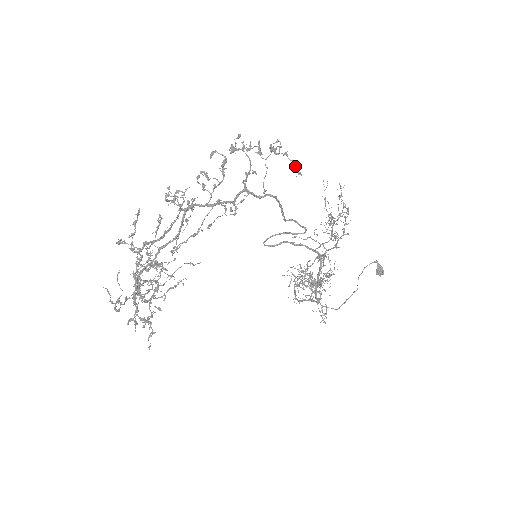
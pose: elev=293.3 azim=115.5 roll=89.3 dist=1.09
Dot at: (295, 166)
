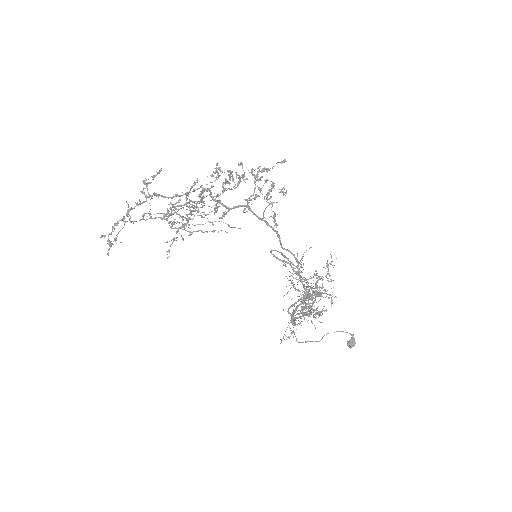
Dot at: (274, 218)
